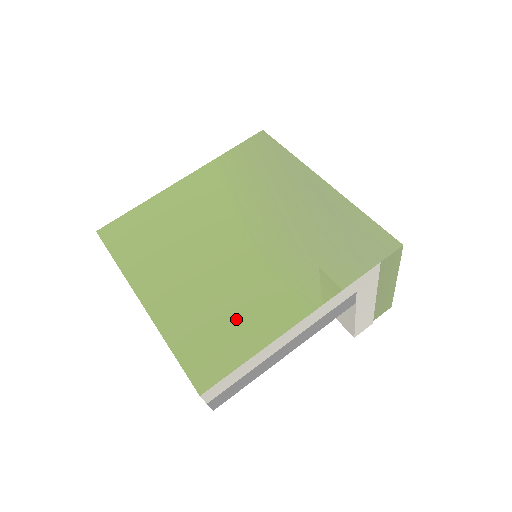
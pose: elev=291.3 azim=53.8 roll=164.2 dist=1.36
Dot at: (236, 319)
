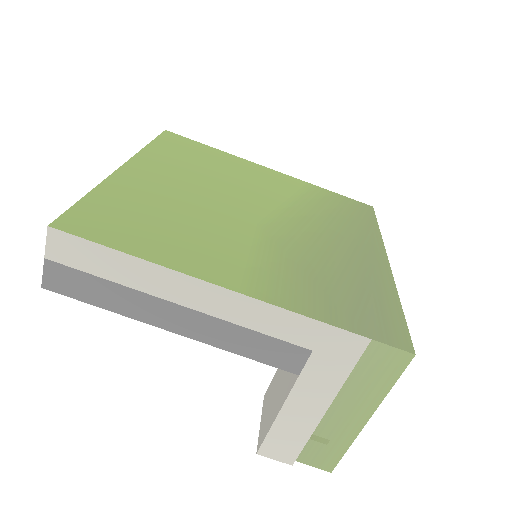
Dot at: (171, 233)
